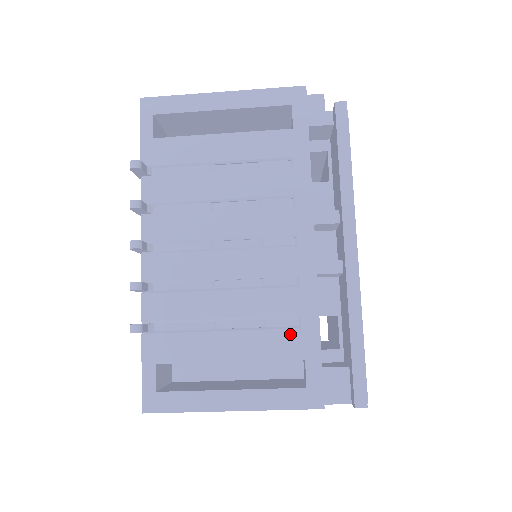
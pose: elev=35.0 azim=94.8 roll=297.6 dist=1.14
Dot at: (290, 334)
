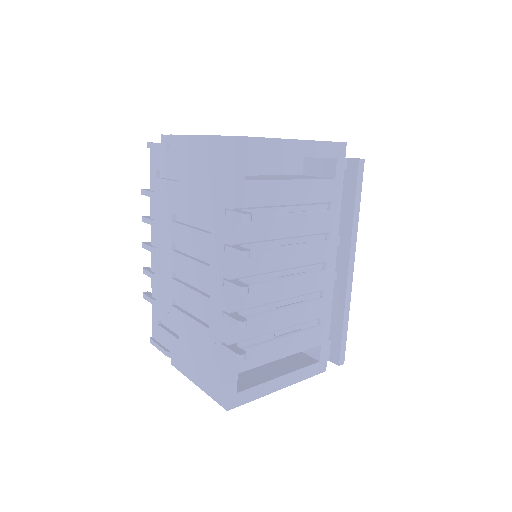
Dot at: (316, 331)
